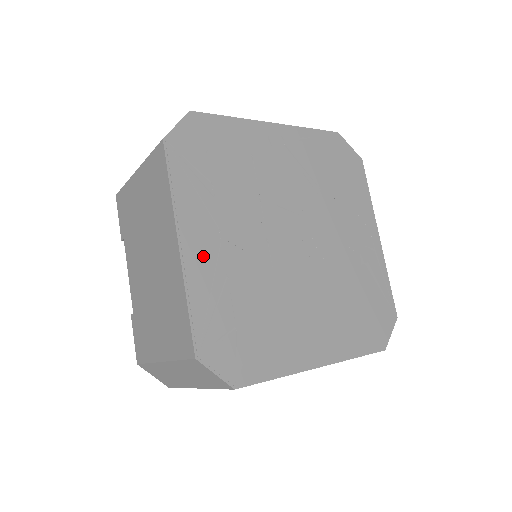
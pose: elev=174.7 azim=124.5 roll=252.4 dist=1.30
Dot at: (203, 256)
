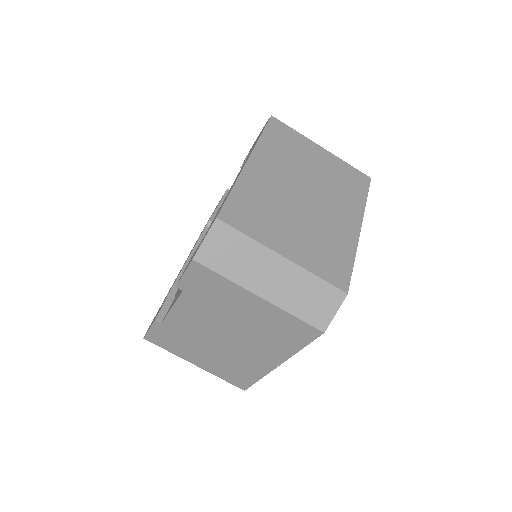
Dot at: occluded
